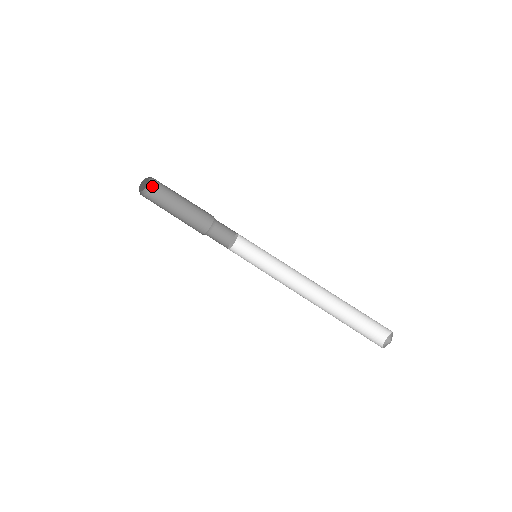
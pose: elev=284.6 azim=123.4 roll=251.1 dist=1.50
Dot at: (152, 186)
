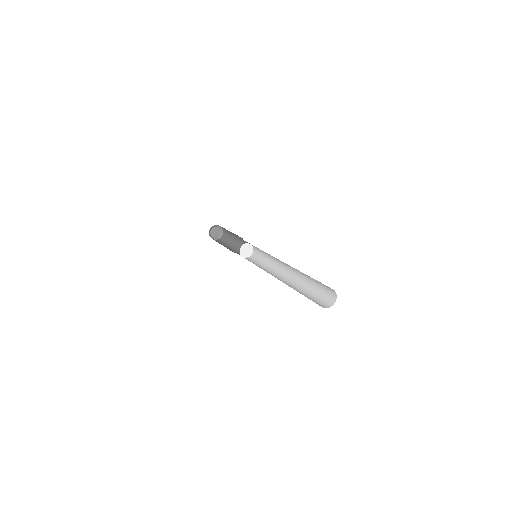
Dot at: (219, 239)
